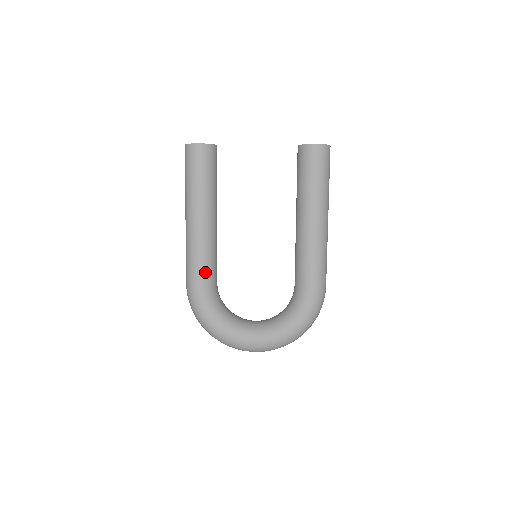
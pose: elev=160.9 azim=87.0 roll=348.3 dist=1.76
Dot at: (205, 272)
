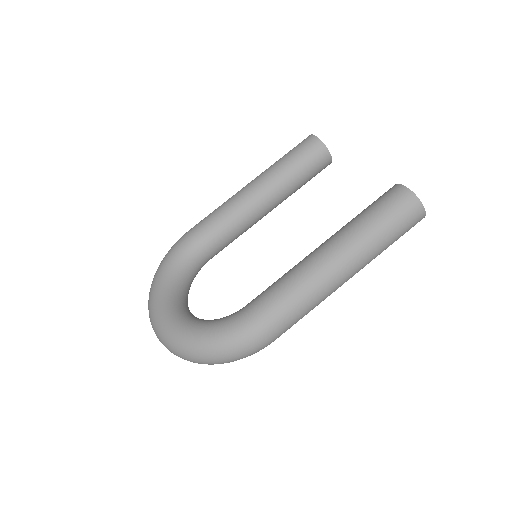
Dot at: (208, 227)
